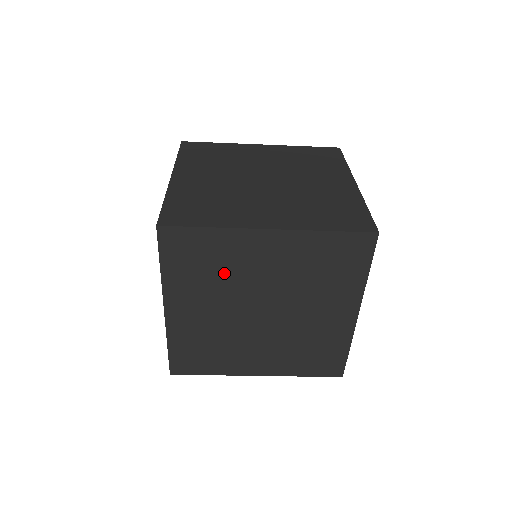
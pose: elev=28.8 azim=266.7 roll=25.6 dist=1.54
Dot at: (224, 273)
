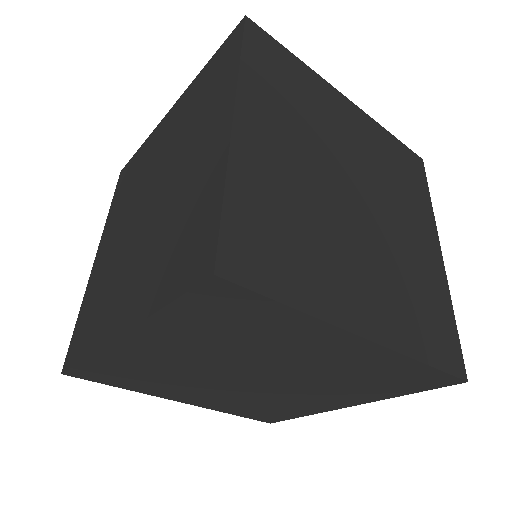
Dot at: (251, 344)
